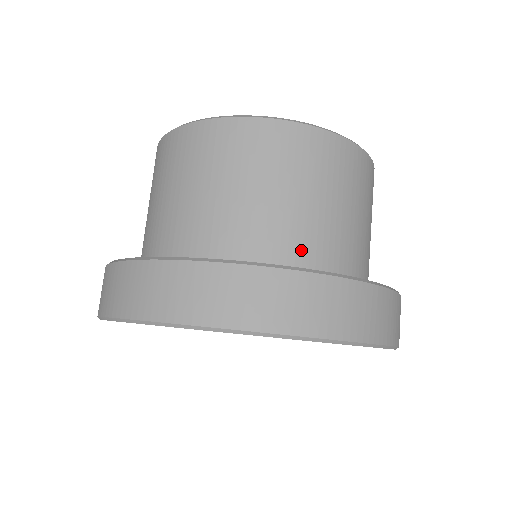
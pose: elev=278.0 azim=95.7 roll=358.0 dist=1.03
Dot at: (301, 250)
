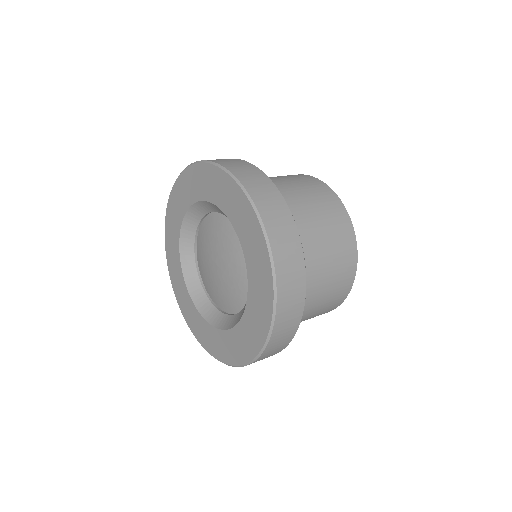
Dot at: occluded
